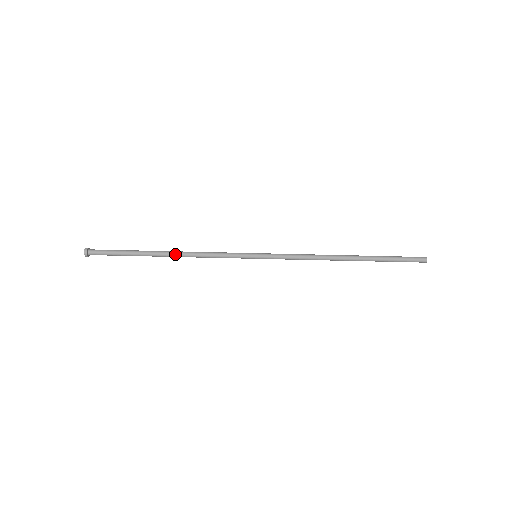
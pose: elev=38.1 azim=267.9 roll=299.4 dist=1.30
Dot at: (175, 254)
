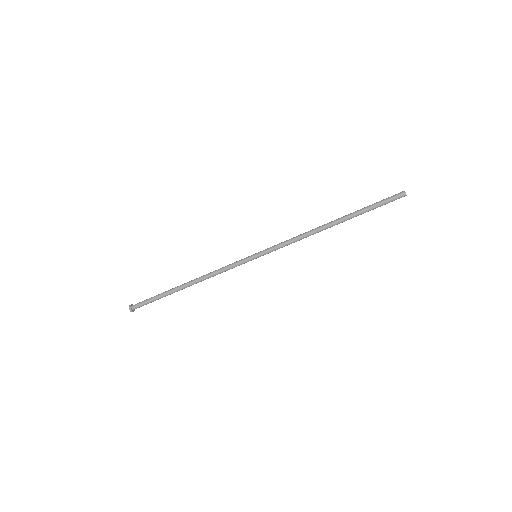
Dot at: (193, 280)
